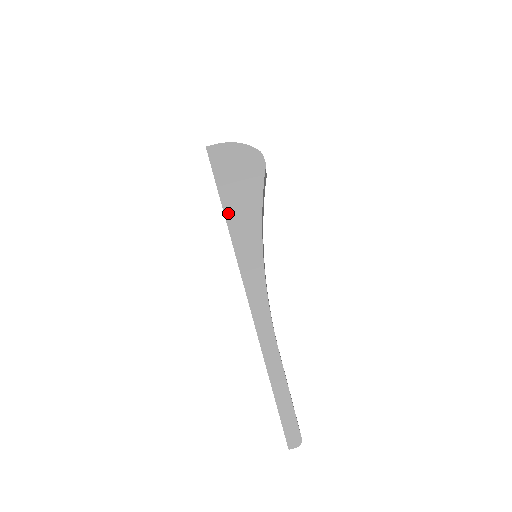
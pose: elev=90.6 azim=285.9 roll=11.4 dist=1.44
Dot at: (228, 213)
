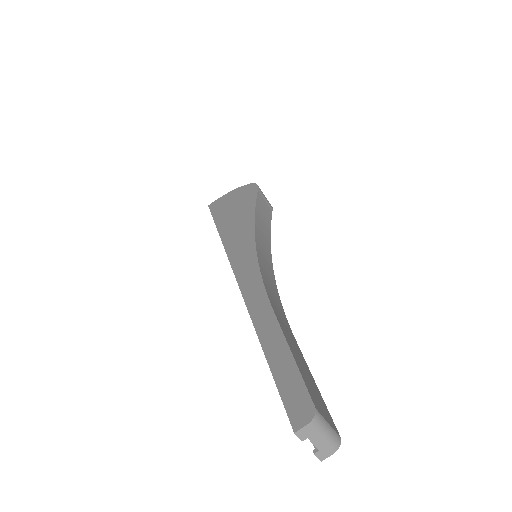
Dot at: (222, 232)
